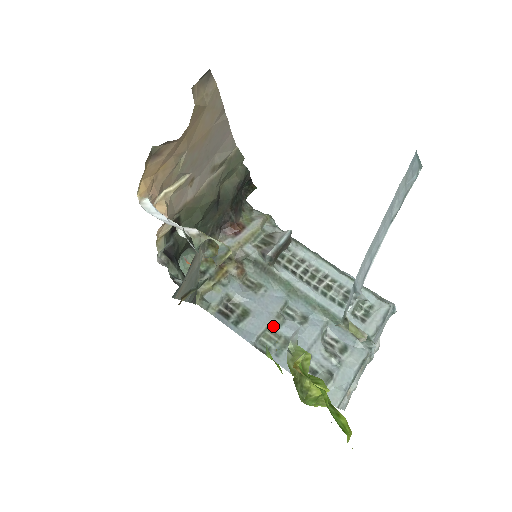
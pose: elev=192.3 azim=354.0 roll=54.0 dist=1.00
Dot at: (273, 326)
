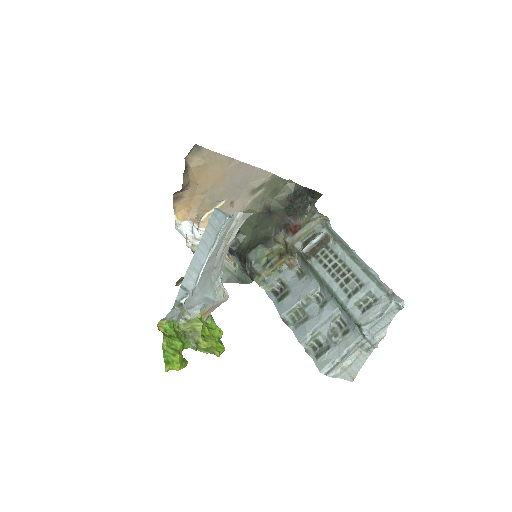
Dot at: (302, 306)
